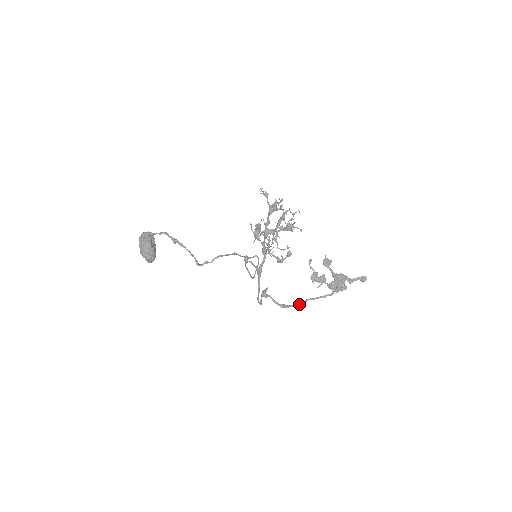
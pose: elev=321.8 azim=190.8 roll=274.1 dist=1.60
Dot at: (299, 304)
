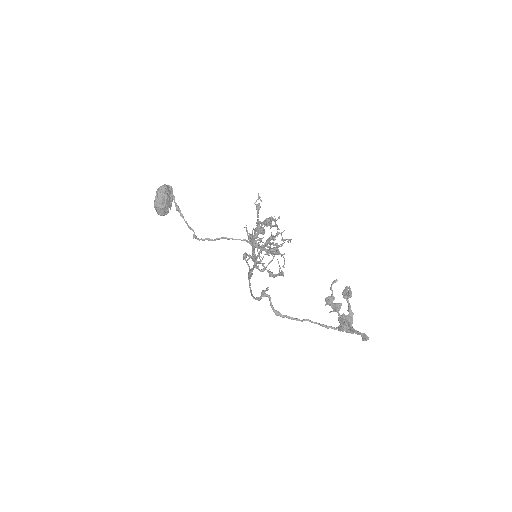
Dot at: (297, 319)
